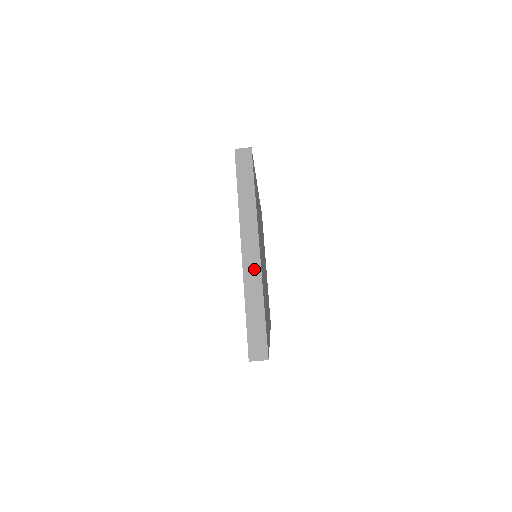
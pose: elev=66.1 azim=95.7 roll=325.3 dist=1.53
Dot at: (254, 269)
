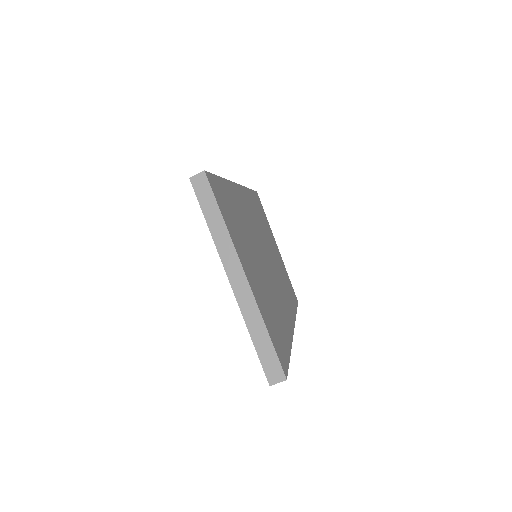
Dot at: (247, 297)
